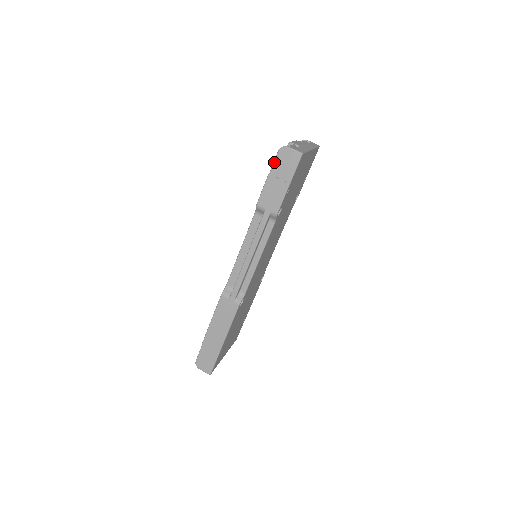
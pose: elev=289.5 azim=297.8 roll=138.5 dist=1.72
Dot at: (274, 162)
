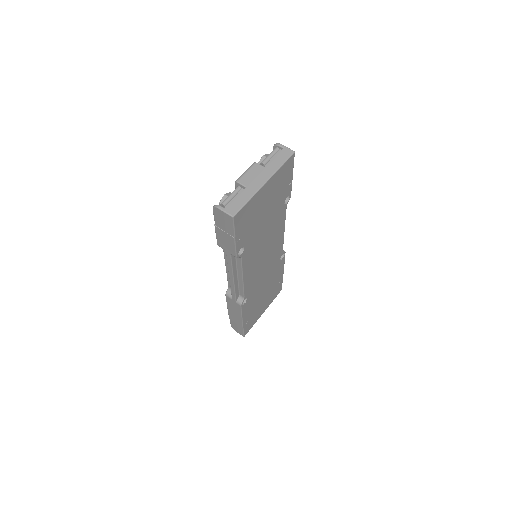
Dot at: (214, 217)
